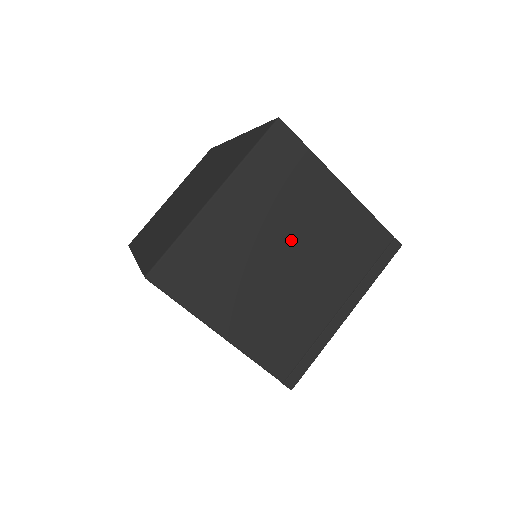
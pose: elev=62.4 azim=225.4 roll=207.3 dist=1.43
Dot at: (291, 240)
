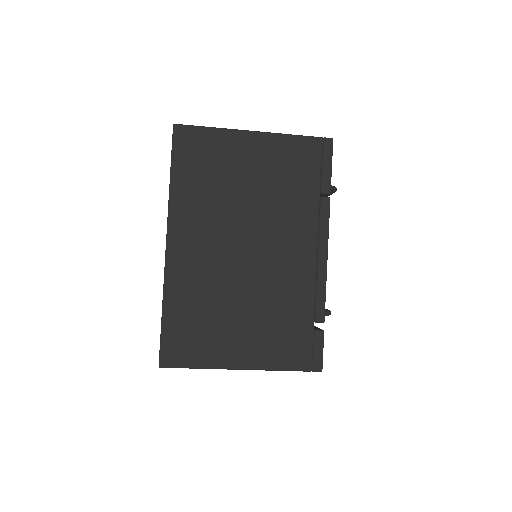
Dot at: occluded
